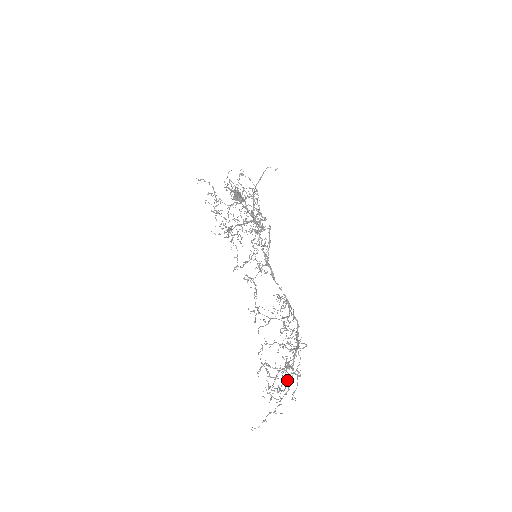
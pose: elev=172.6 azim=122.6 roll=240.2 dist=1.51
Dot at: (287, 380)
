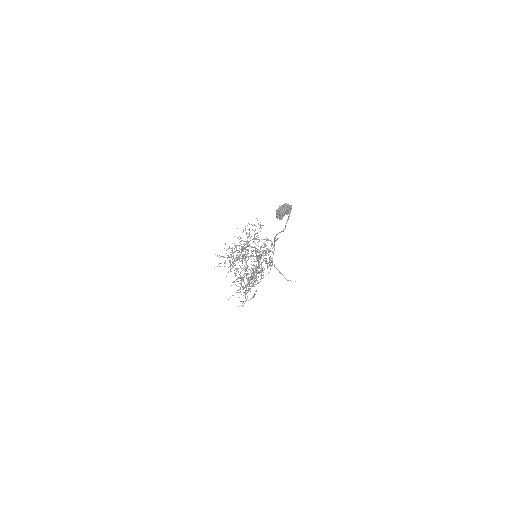
Dot at: occluded
